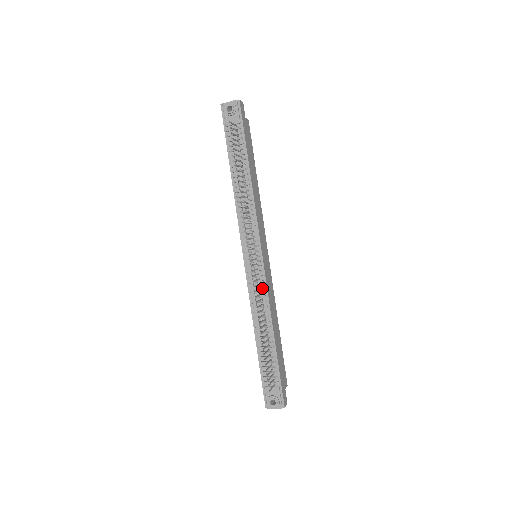
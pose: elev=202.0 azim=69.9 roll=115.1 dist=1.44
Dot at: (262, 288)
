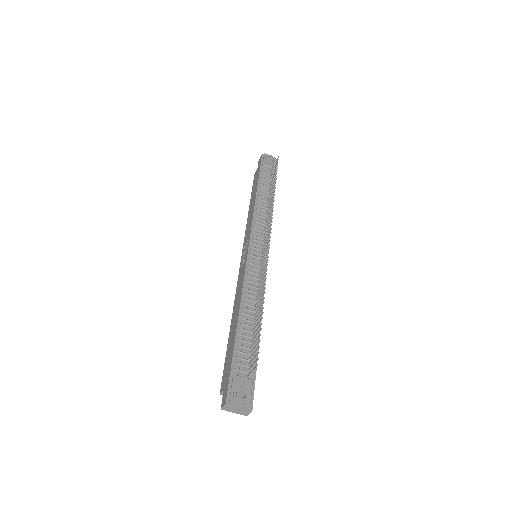
Dot at: occluded
